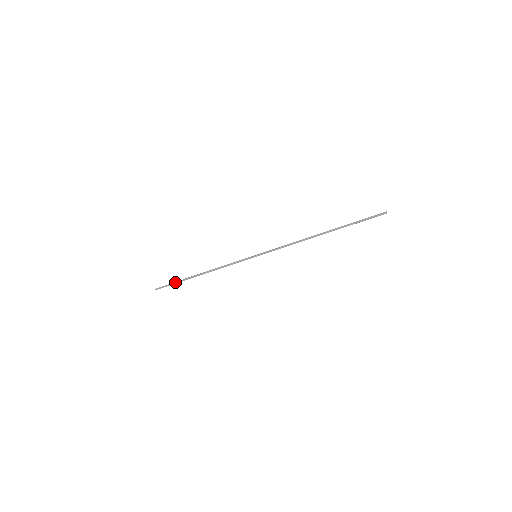
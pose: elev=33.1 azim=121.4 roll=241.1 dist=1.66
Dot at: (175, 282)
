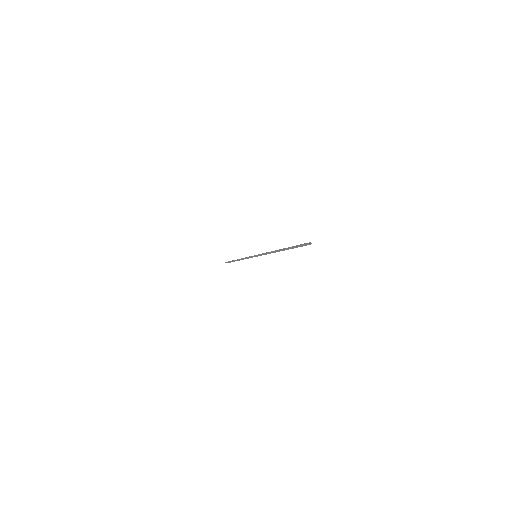
Dot at: (231, 261)
